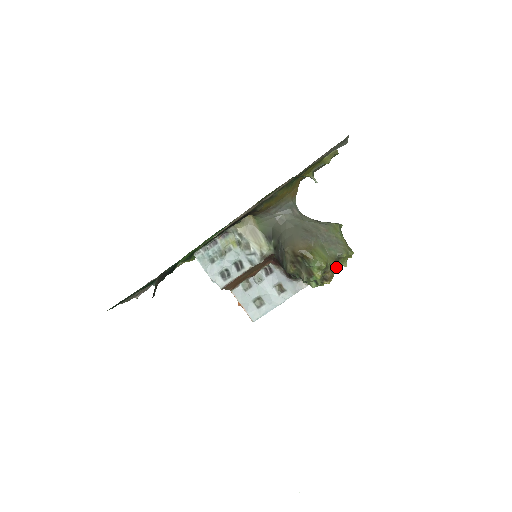
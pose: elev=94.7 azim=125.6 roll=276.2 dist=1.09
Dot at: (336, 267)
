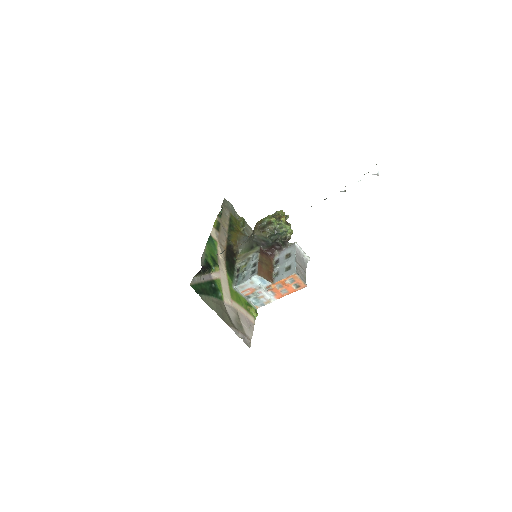
Dot at: occluded
